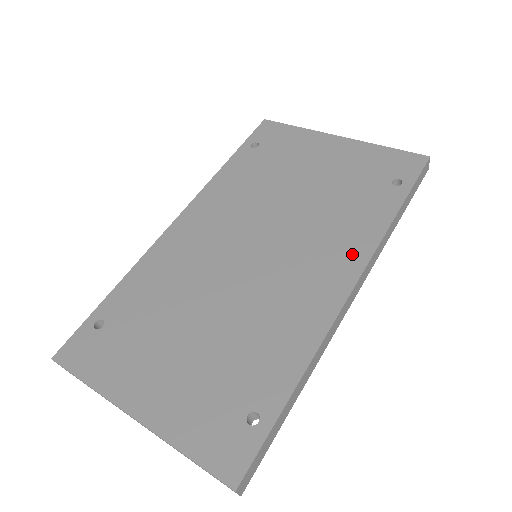
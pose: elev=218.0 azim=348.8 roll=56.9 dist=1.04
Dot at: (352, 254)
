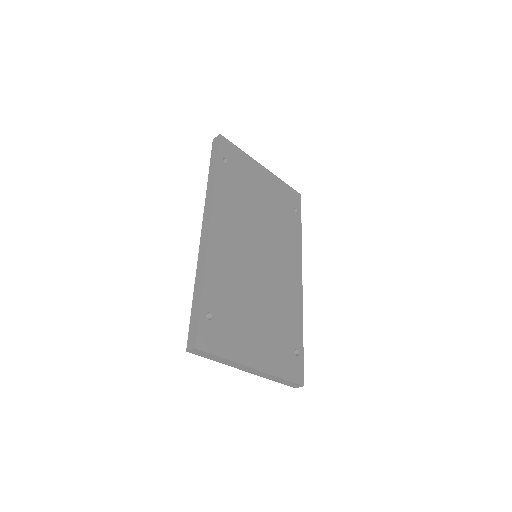
Dot at: (296, 257)
